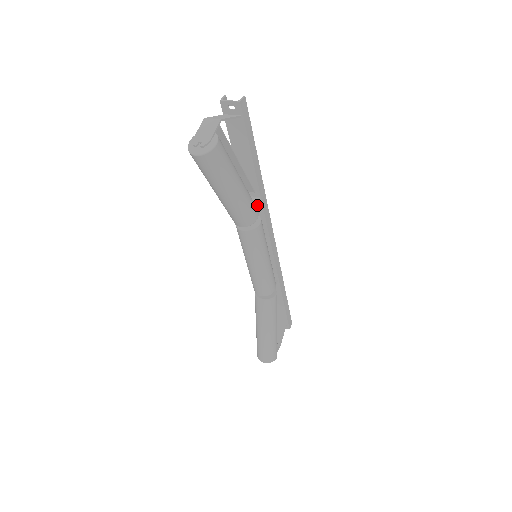
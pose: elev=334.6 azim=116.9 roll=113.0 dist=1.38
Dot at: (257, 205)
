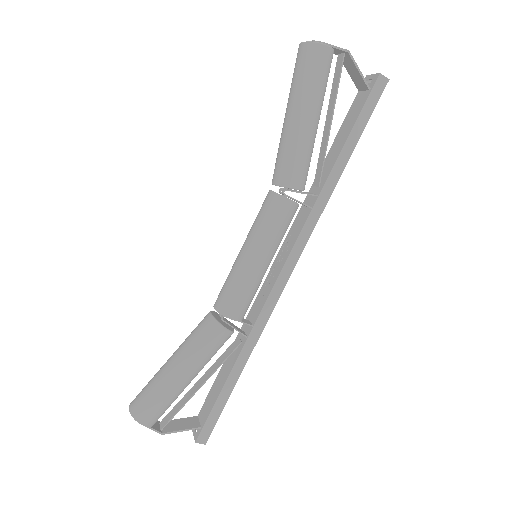
Dot at: (309, 206)
